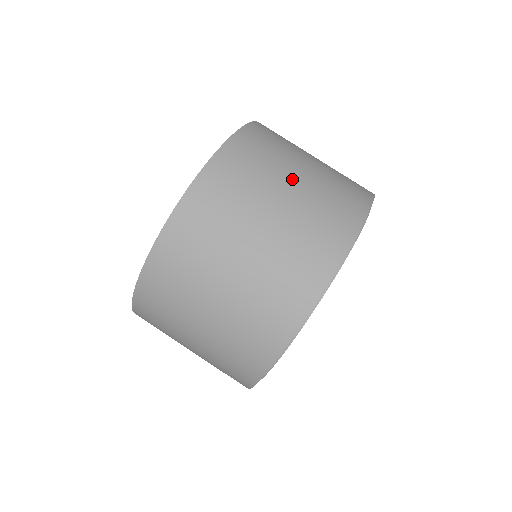
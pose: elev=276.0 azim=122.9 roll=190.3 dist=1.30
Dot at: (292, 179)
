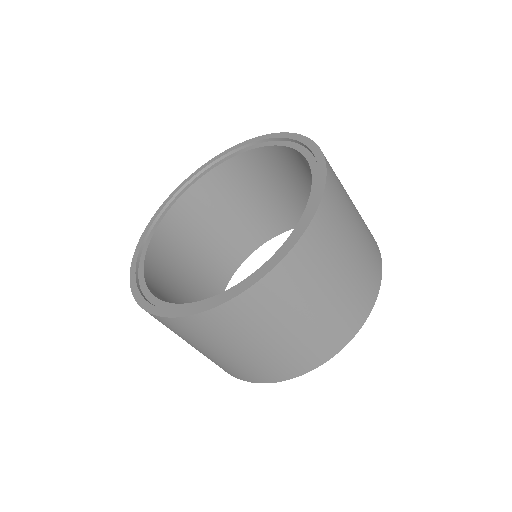
Dot at: (307, 314)
